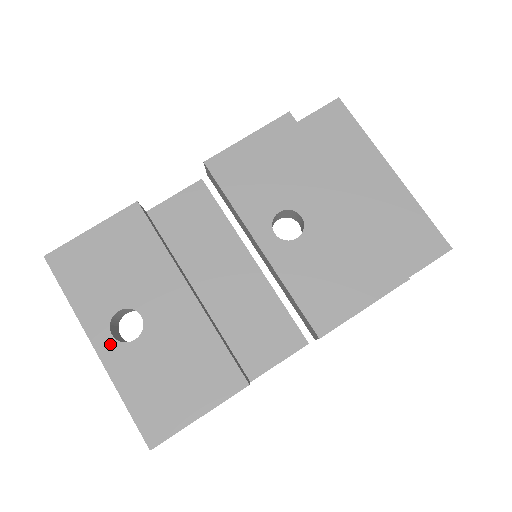
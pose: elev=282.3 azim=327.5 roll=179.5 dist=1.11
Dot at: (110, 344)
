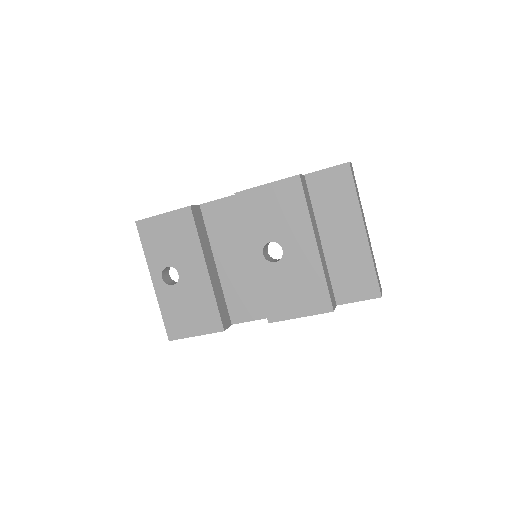
Dot at: (160, 282)
